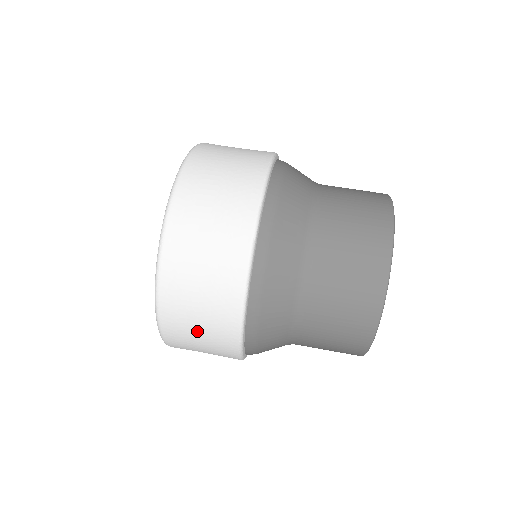
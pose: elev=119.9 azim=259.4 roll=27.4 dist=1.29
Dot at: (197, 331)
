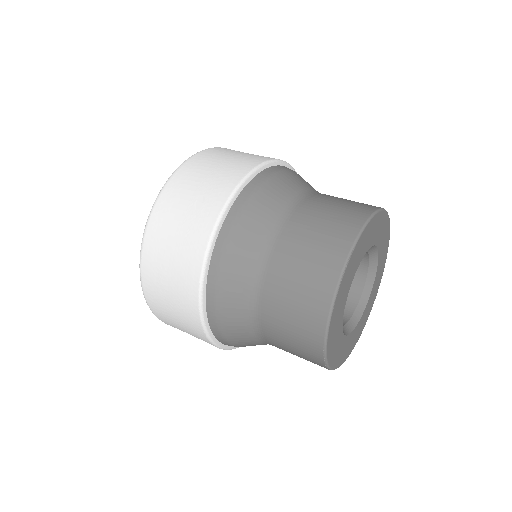
Dot at: (168, 293)
